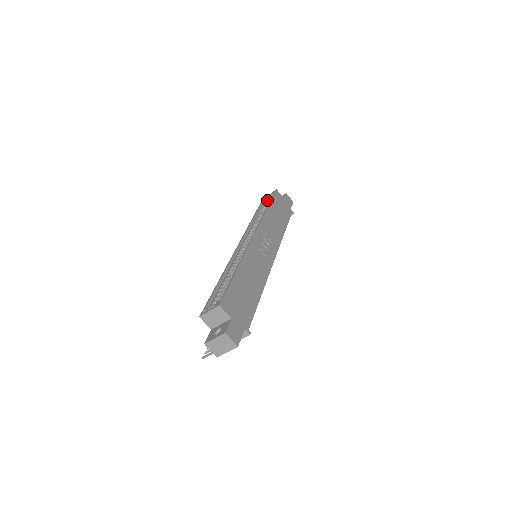
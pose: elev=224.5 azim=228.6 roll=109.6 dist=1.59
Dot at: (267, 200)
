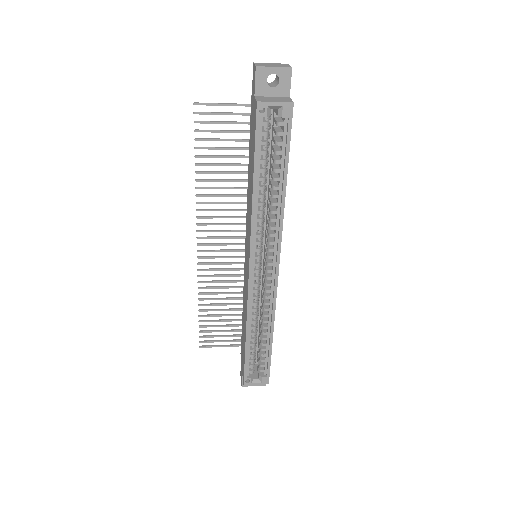
Dot at: (268, 116)
